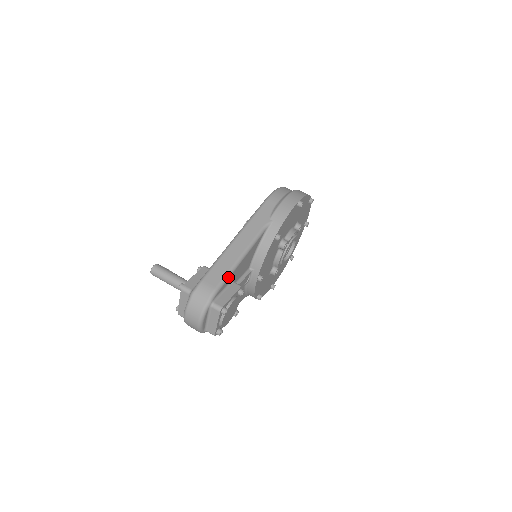
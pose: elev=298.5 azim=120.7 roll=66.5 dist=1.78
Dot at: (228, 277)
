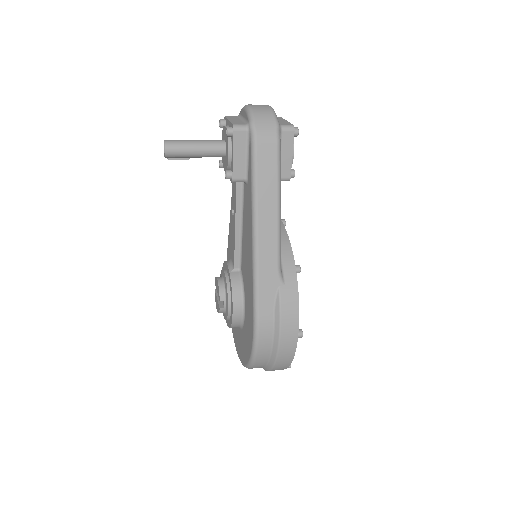
Dot at: occluded
